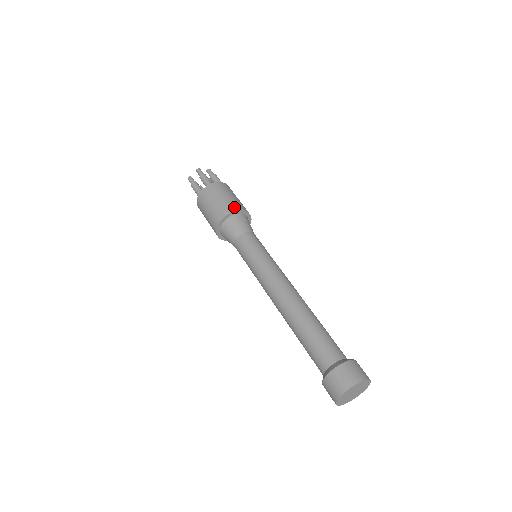
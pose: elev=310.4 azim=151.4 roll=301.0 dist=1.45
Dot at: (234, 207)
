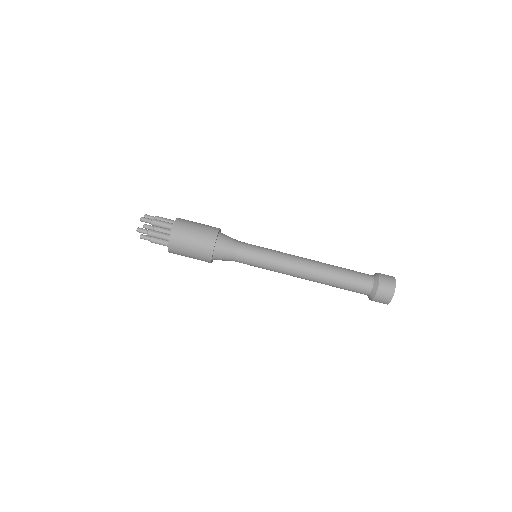
Dot at: (214, 229)
